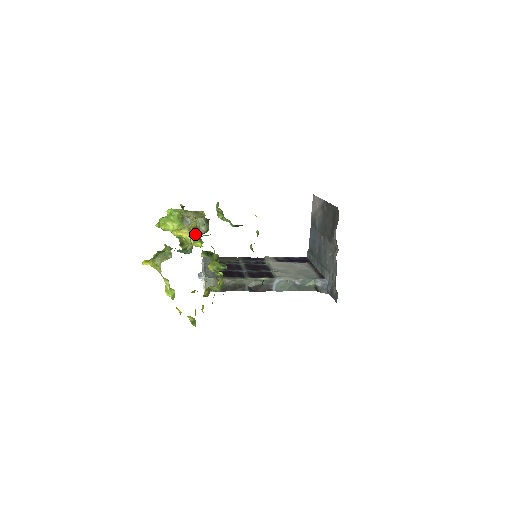
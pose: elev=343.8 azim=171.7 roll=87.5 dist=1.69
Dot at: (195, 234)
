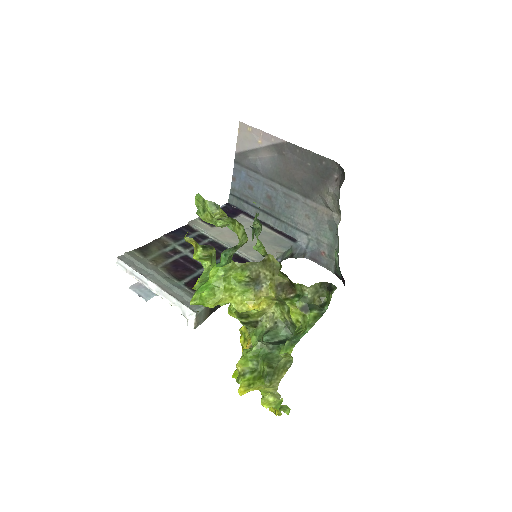
Dot at: (314, 314)
